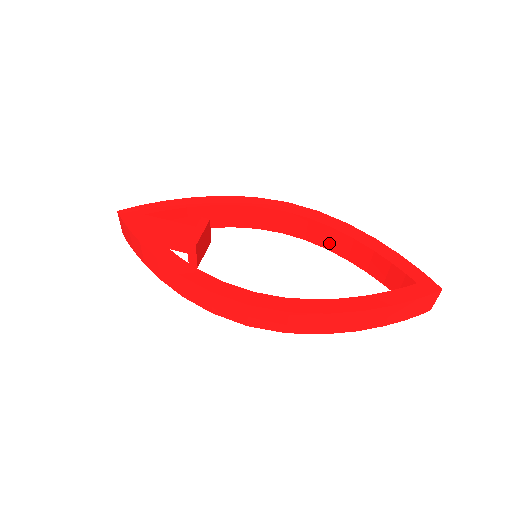
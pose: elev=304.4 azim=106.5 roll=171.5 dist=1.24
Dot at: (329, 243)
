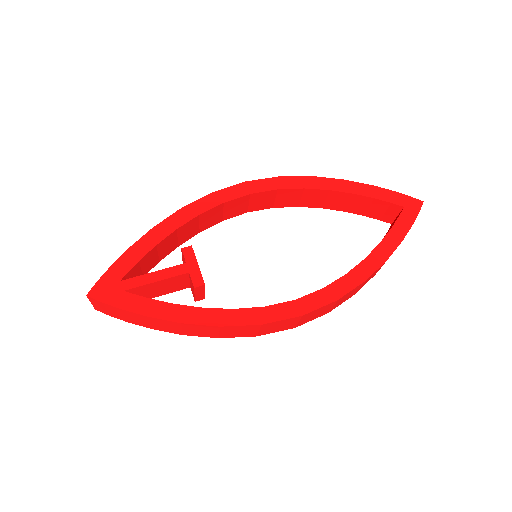
Dot at: (300, 201)
